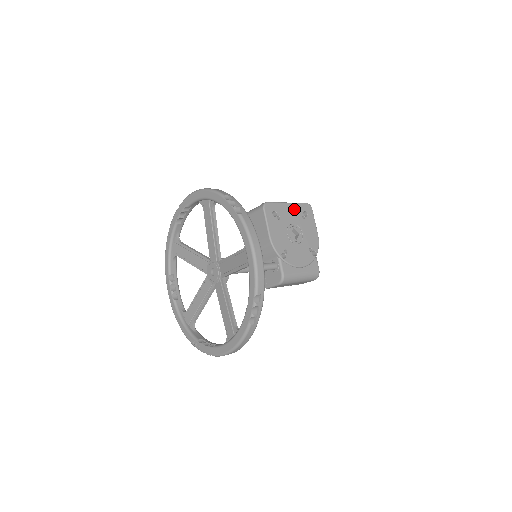
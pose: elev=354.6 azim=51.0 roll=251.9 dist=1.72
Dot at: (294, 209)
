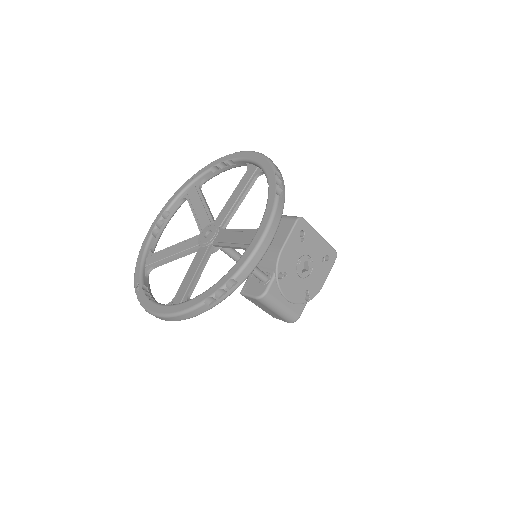
Dot at: (321, 245)
